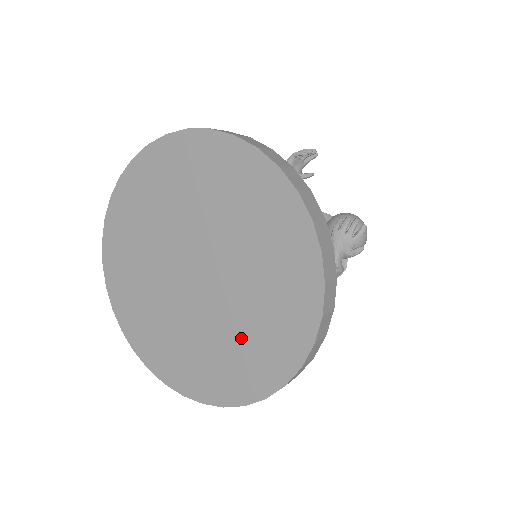
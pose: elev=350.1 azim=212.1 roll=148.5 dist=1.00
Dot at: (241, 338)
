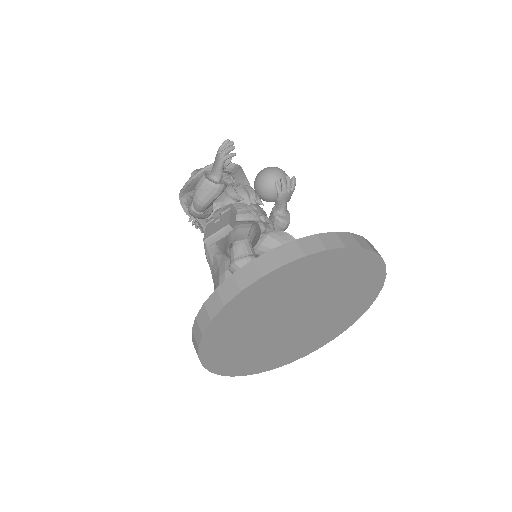
Dot at: (332, 321)
